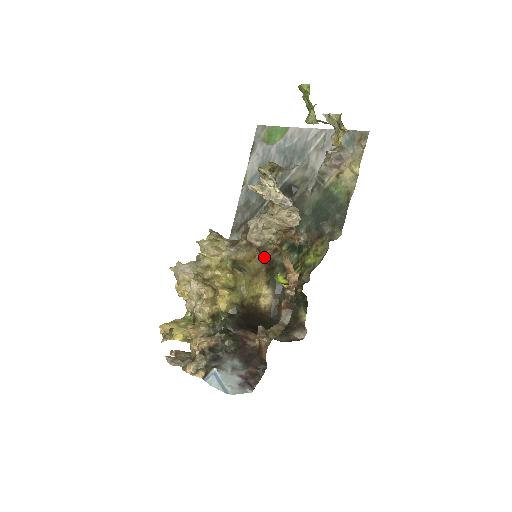
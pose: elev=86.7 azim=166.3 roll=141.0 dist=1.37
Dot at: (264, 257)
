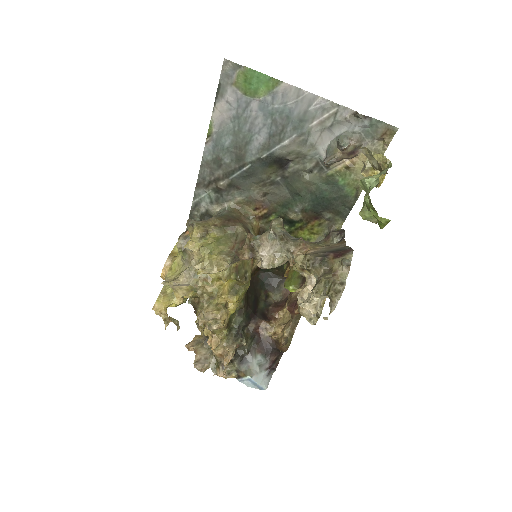
Dot at: occluded
